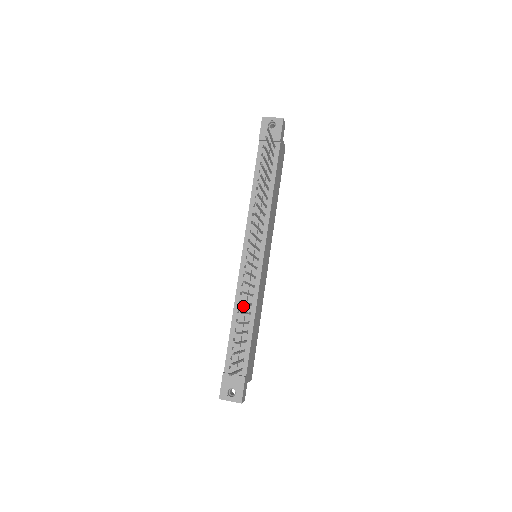
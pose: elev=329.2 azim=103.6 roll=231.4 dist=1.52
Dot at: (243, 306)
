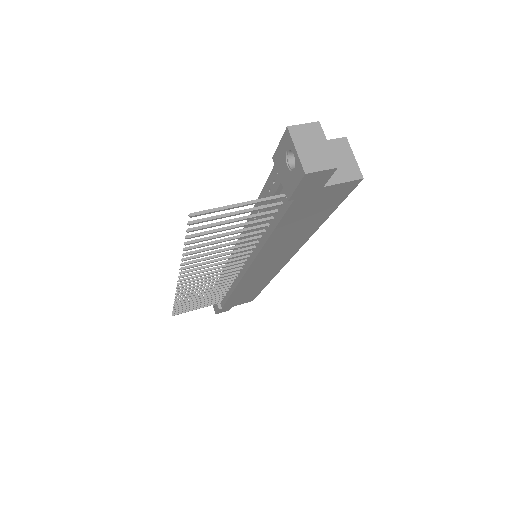
Dot at: occluded
